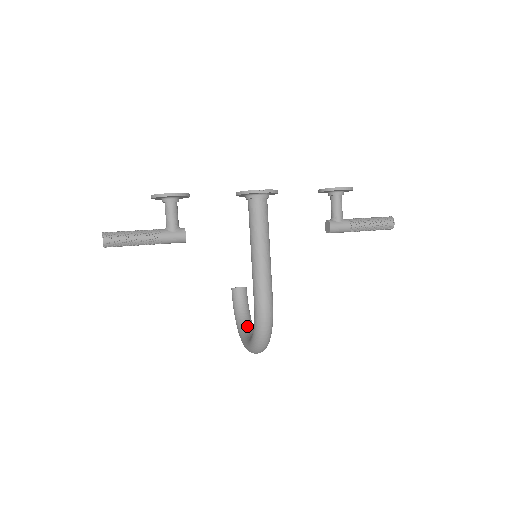
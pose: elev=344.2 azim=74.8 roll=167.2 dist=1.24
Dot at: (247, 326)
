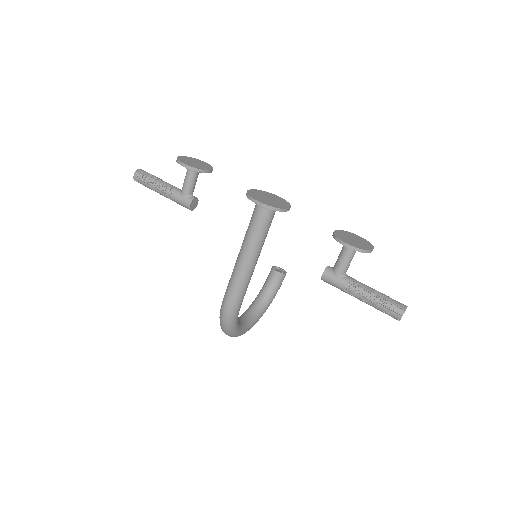
Dot at: (255, 307)
